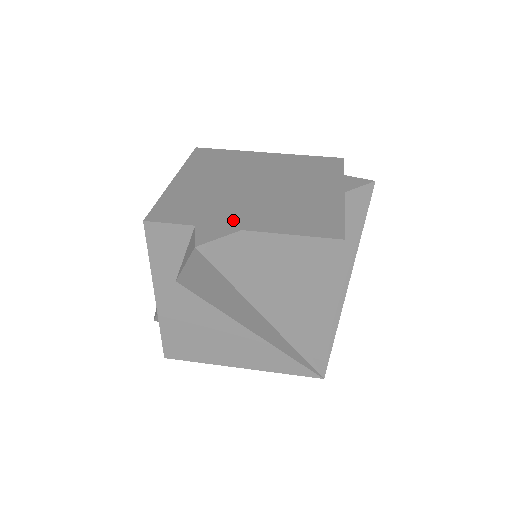
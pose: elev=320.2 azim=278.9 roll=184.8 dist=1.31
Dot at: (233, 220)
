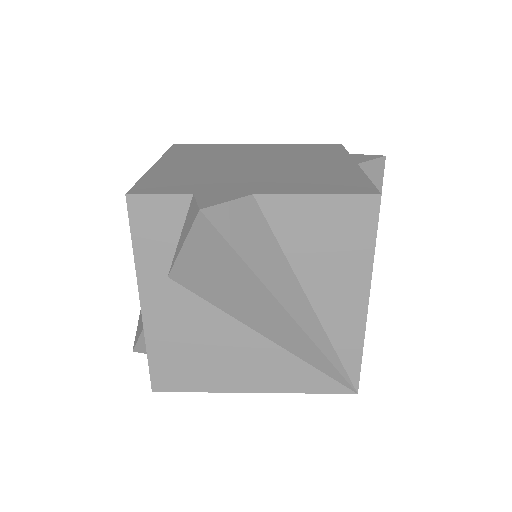
Dot at: (239, 188)
